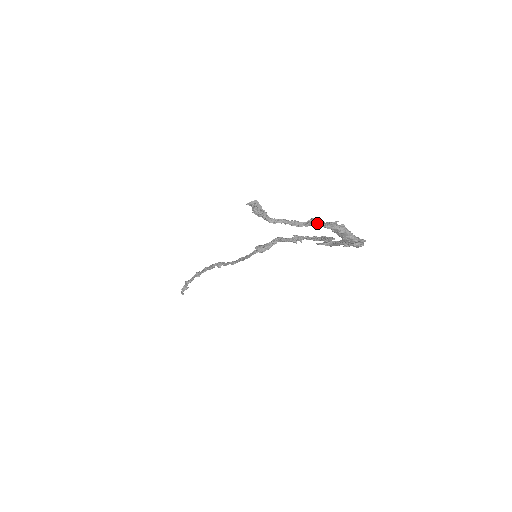
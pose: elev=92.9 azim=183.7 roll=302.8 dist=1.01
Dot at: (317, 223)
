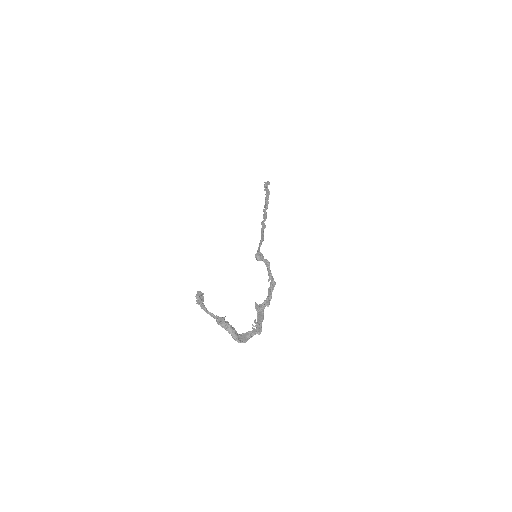
Dot at: occluded
